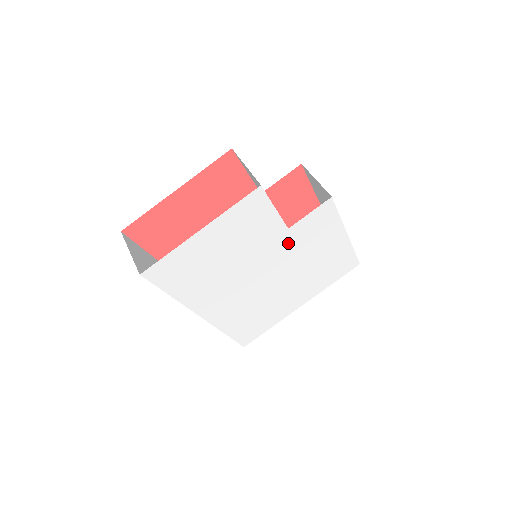
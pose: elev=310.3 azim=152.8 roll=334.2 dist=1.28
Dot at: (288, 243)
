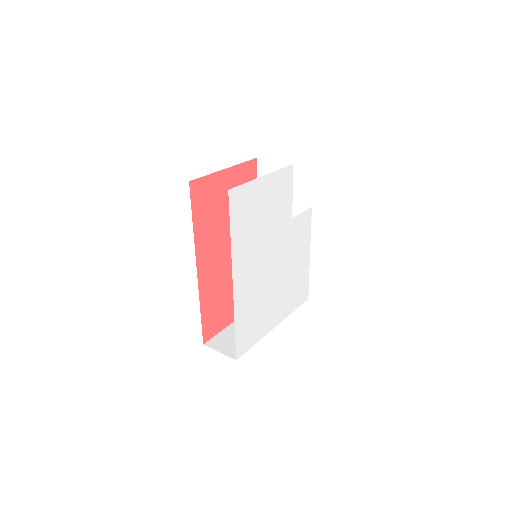
Dot at: (288, 235)
